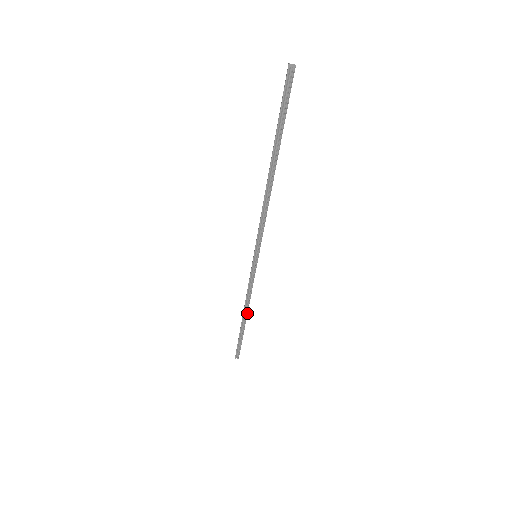
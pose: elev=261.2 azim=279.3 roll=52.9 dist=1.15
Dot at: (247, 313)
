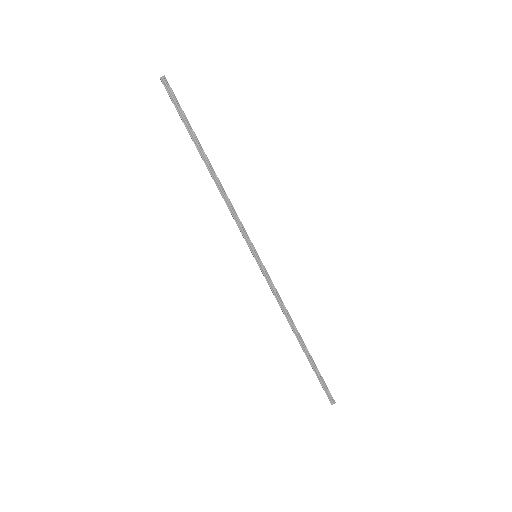
Dot at: (297, 330)
